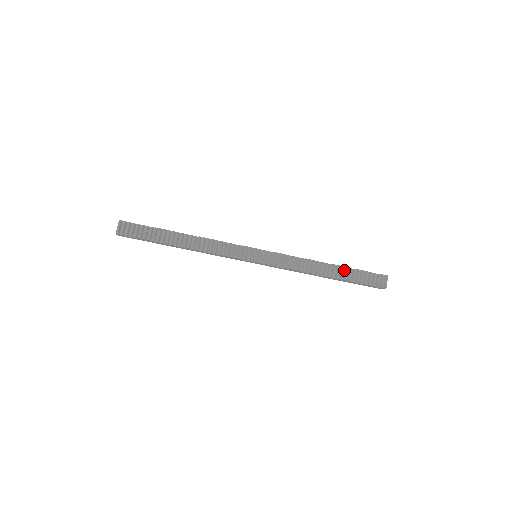
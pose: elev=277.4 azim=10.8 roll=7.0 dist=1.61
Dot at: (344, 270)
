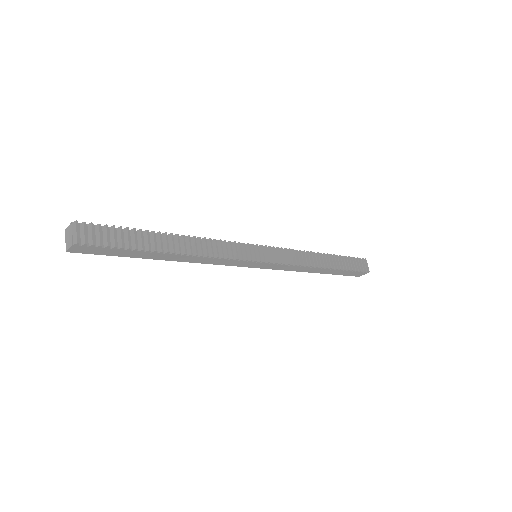
Dot at: (334, 259)
